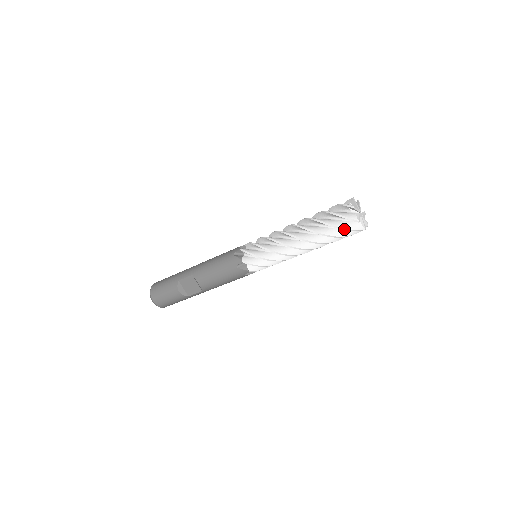
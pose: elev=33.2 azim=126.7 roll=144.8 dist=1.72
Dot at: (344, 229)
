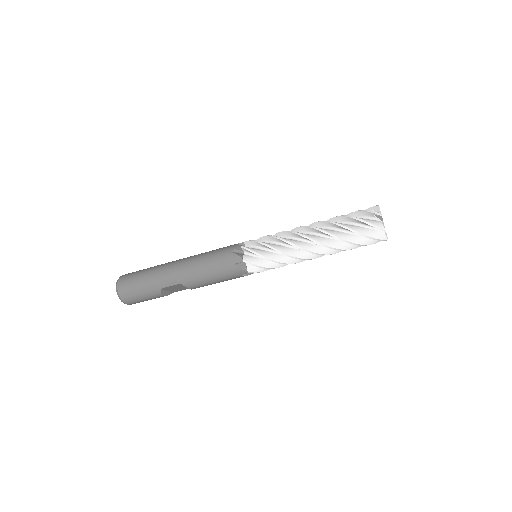
Dot at: occluded
